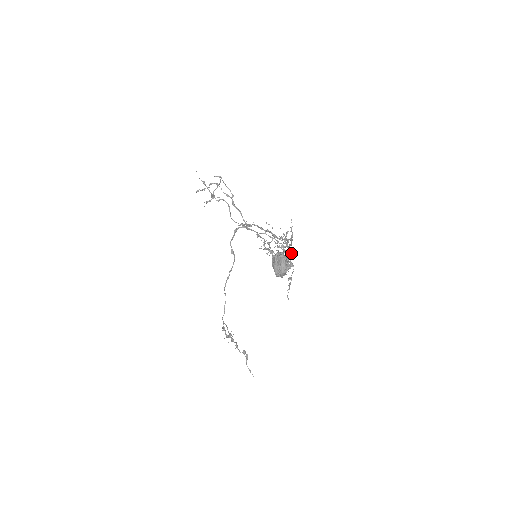
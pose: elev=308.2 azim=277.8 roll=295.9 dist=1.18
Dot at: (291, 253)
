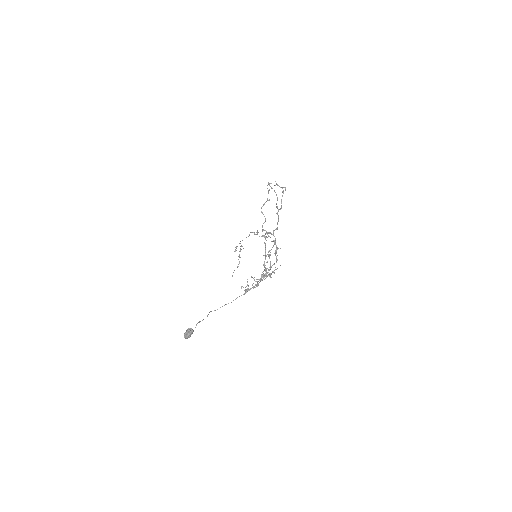
Dot at: (269, 275)
